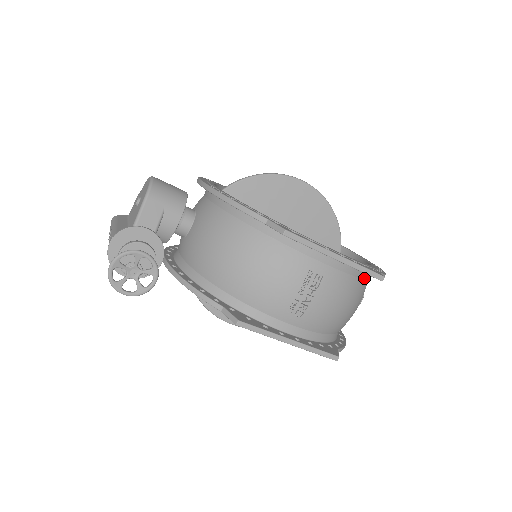
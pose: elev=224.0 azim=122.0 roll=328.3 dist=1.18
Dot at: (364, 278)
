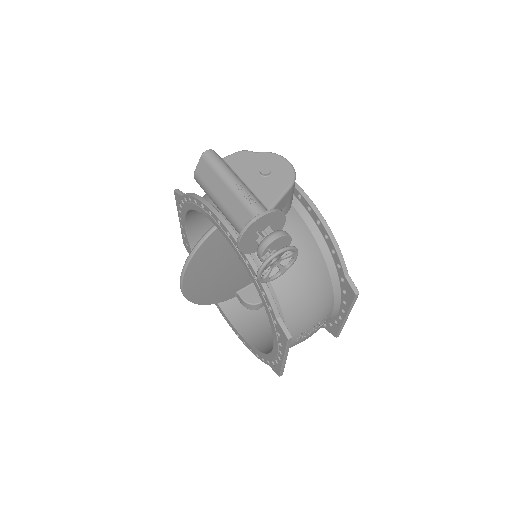
Dot at: occluded
